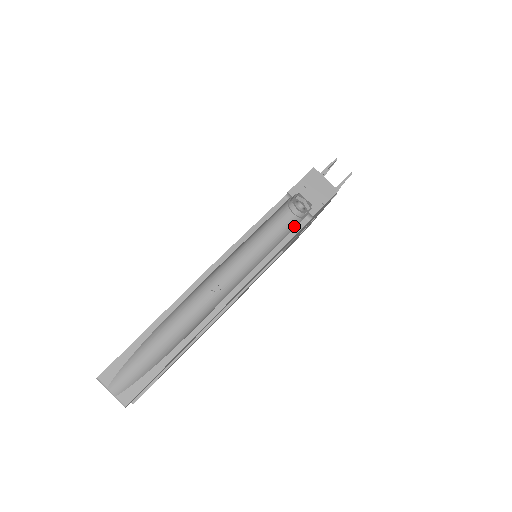
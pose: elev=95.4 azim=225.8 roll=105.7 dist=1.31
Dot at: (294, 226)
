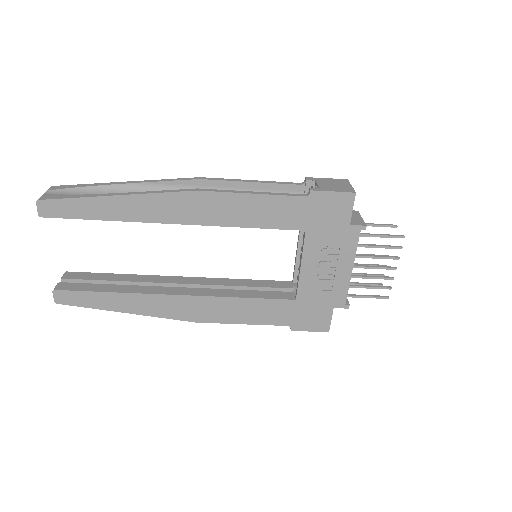
Dot at: occluded
